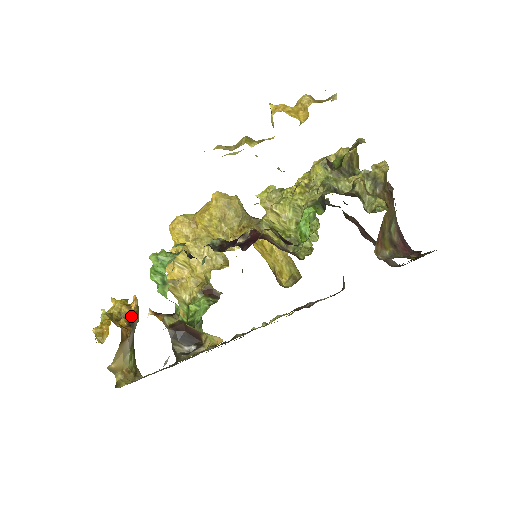
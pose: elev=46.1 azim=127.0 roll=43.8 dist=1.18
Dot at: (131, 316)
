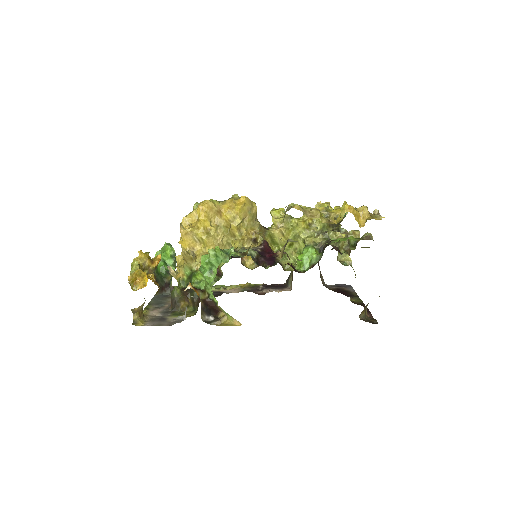
Dot at: (154, 271)
